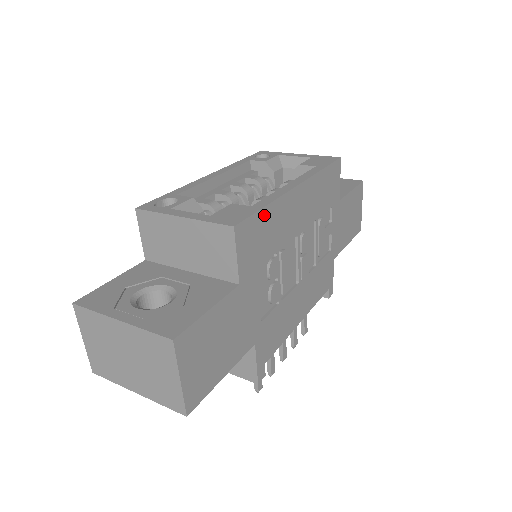
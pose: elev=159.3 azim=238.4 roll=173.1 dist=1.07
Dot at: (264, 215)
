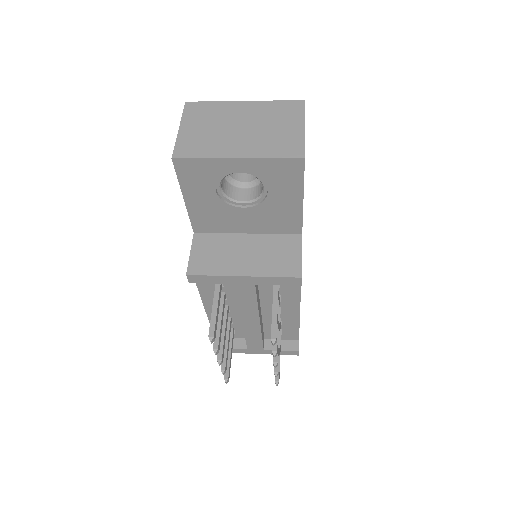
Dot at: occluded
